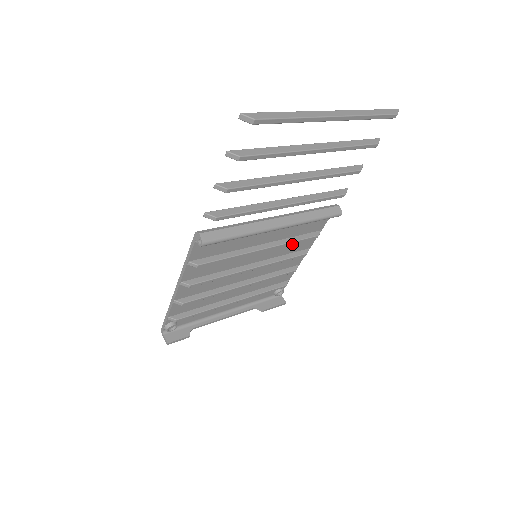
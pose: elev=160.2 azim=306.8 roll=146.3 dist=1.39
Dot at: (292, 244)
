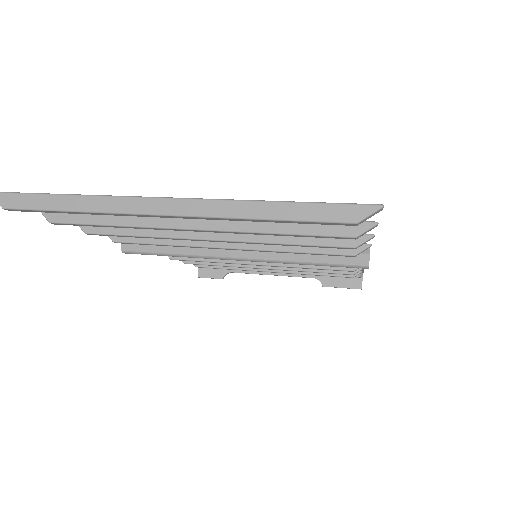
Dot at: occluded
